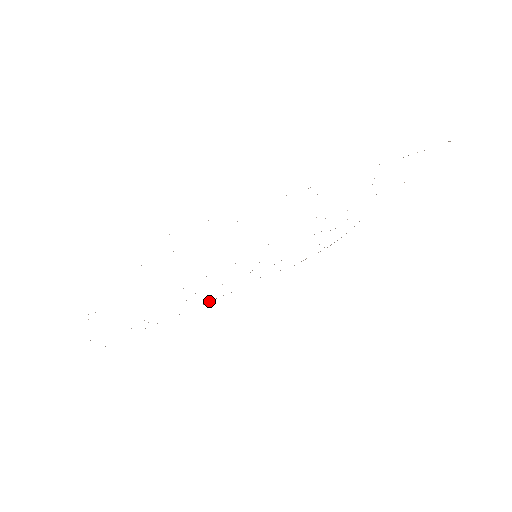
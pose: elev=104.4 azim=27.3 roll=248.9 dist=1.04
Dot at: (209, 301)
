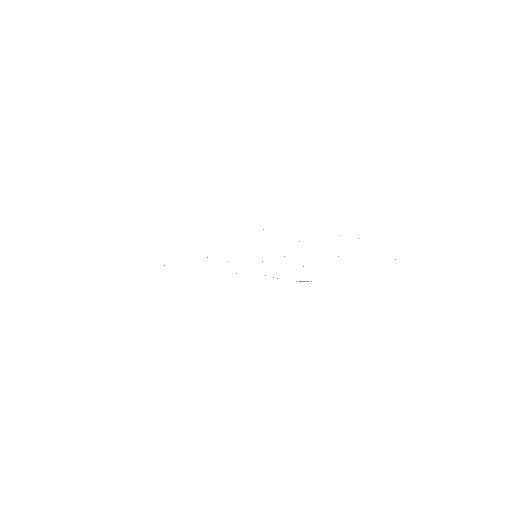
Dot at: occluded
